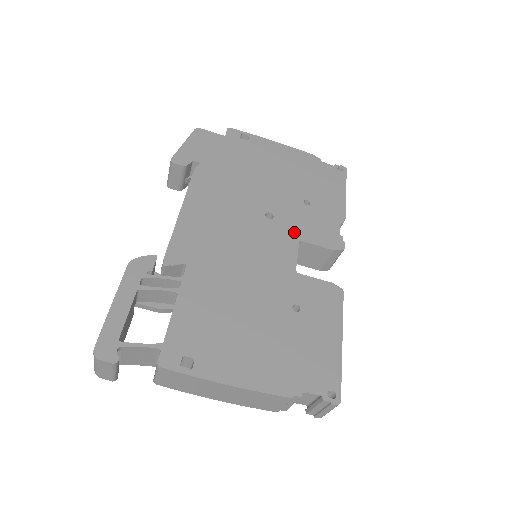
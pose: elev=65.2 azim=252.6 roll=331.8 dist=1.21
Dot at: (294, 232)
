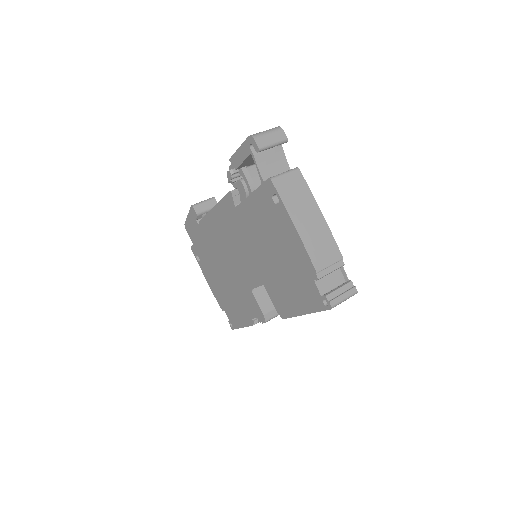
Dot at: occluded
